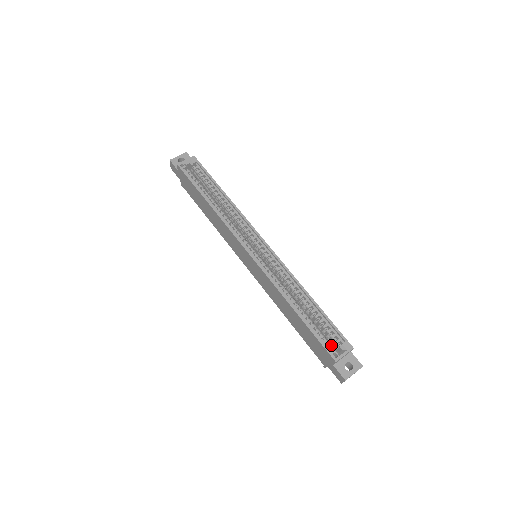
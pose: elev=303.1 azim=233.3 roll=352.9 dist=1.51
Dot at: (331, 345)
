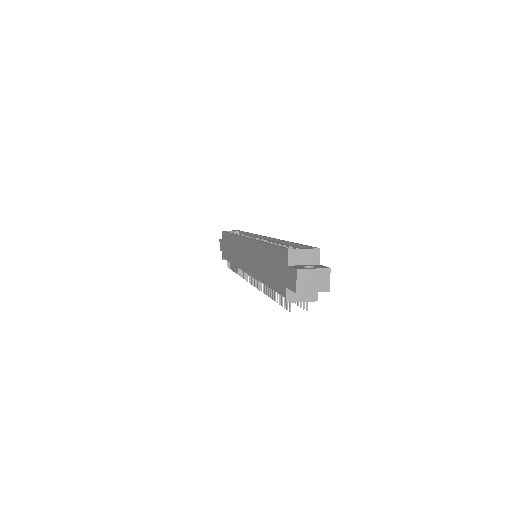
Dot at: occluded
